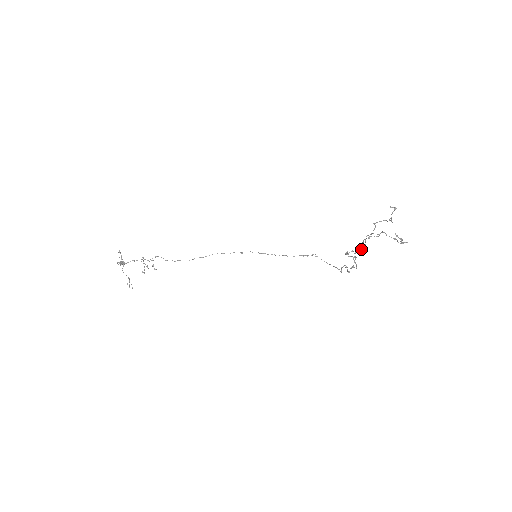
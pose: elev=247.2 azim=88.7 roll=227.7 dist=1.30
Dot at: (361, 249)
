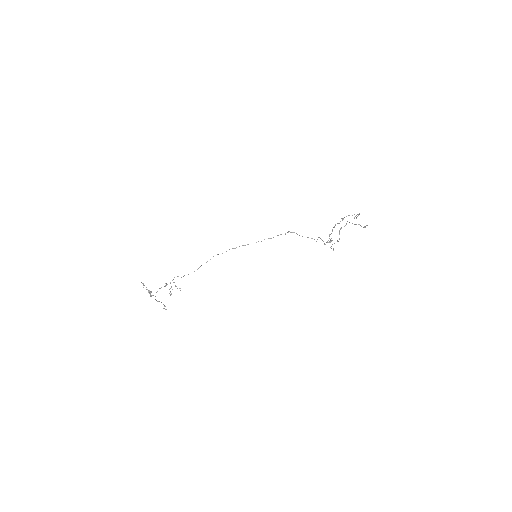
Dot at: occluded
